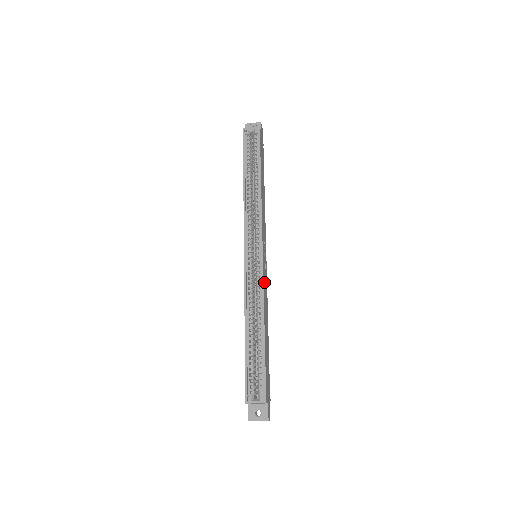
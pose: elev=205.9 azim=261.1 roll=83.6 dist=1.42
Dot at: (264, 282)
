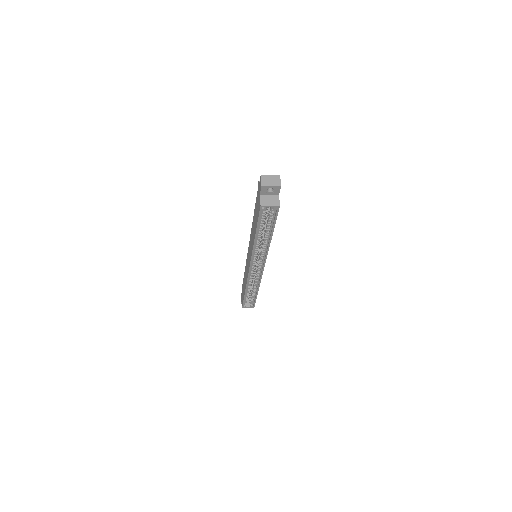
Dot at: occluded
